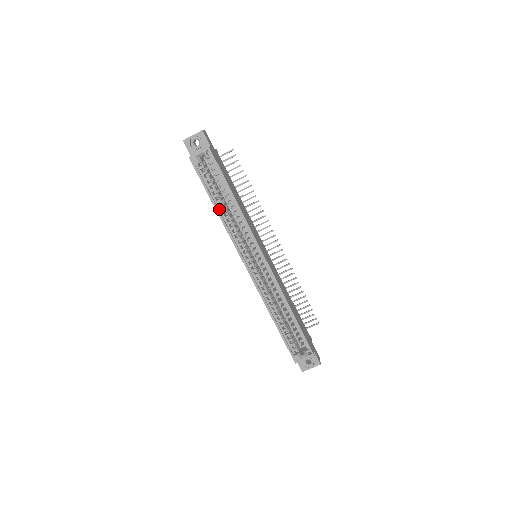
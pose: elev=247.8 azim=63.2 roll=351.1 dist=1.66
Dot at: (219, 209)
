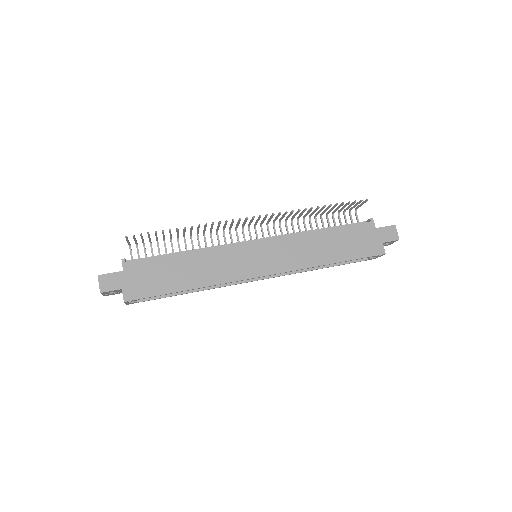
Dot at: (191, 290)
